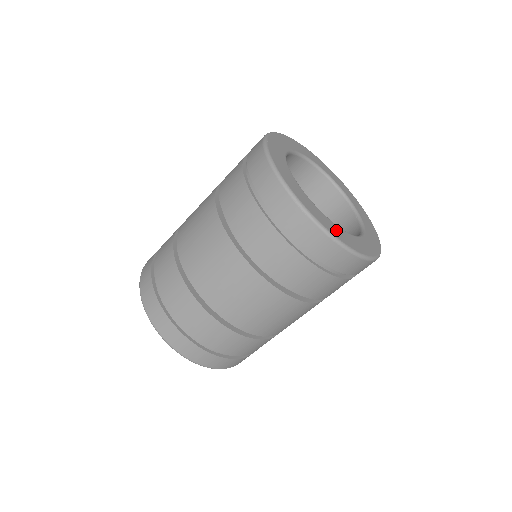
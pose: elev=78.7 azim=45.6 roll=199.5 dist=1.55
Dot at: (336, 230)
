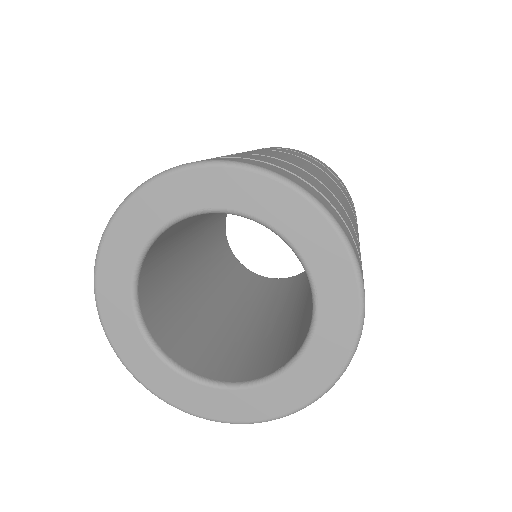
Dot at: occluded
